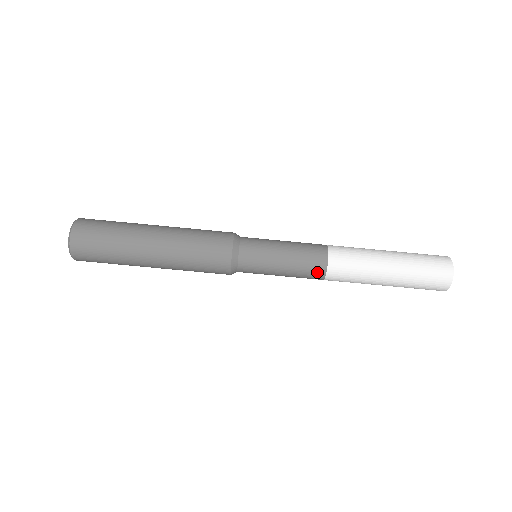
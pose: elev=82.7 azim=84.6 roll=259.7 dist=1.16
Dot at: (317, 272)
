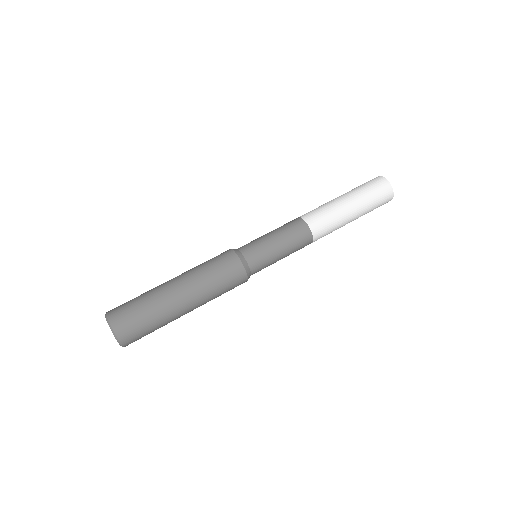
Dot at: (303, 230)
